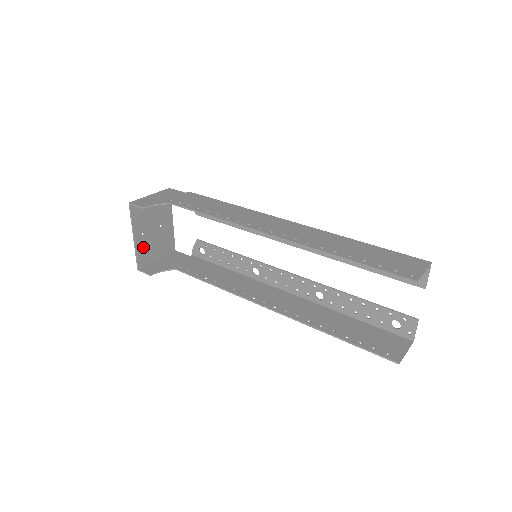
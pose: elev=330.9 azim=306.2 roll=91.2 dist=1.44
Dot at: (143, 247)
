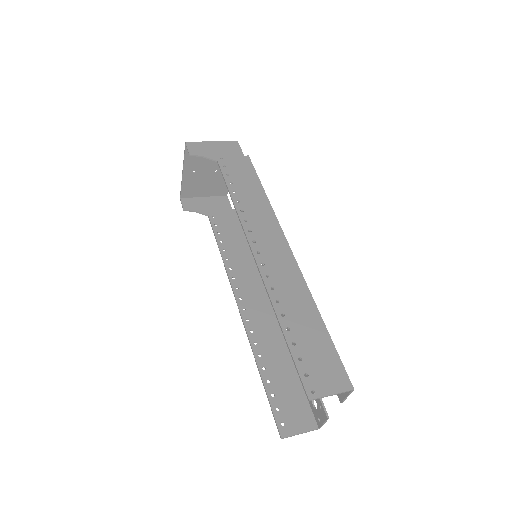
Dot at: (191, 182)
